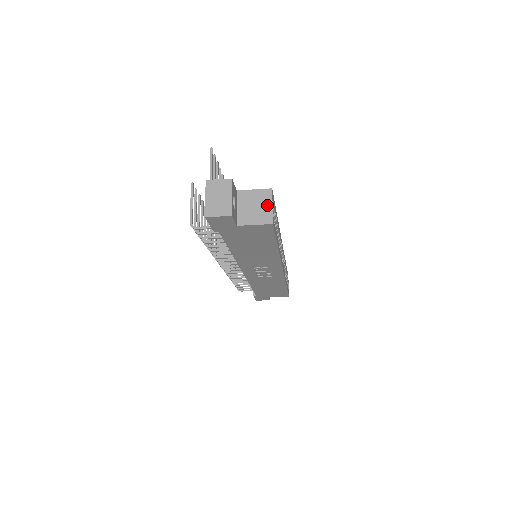
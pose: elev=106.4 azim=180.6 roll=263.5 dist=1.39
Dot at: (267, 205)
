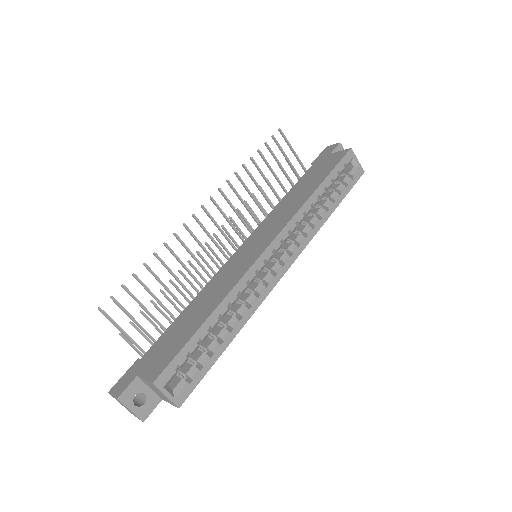
Dot at: (162, 394)
